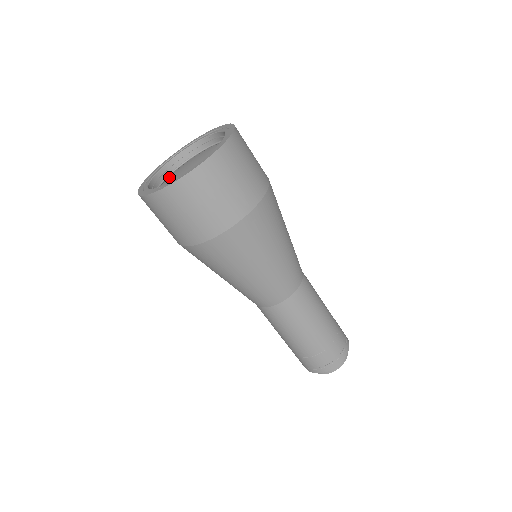
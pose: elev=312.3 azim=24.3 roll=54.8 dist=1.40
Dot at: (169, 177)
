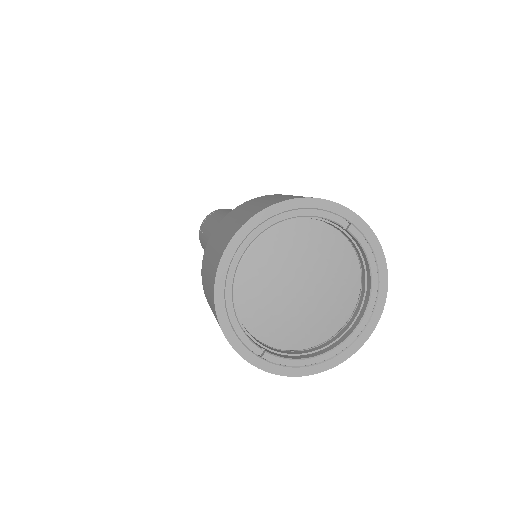
Dot at: (253, 251)
